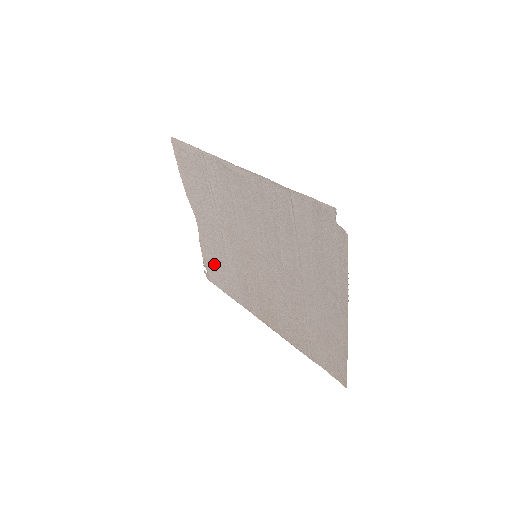
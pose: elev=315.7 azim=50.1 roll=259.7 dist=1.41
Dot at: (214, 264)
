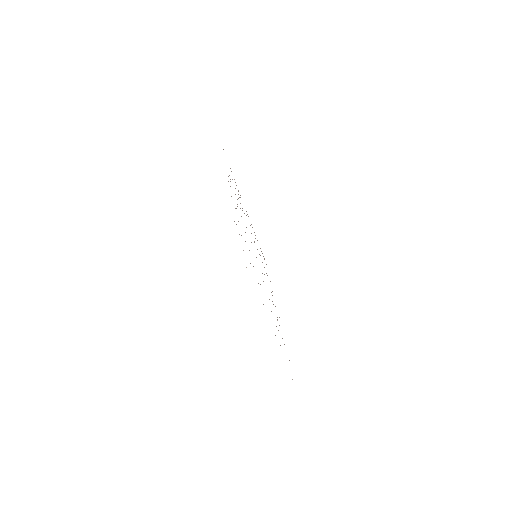
Dot at: occluded
